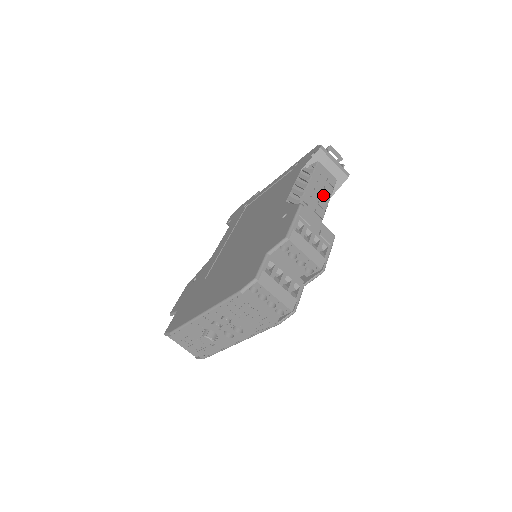
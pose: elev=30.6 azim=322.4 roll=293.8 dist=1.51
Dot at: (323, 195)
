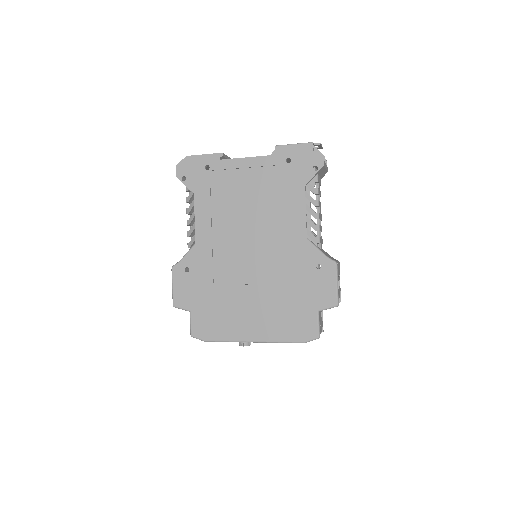
Dot at: occluded
